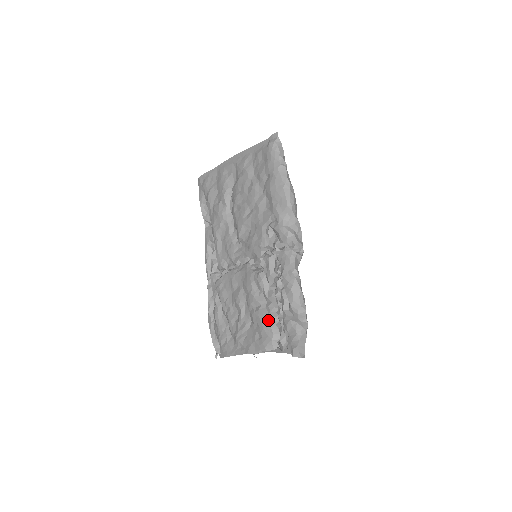
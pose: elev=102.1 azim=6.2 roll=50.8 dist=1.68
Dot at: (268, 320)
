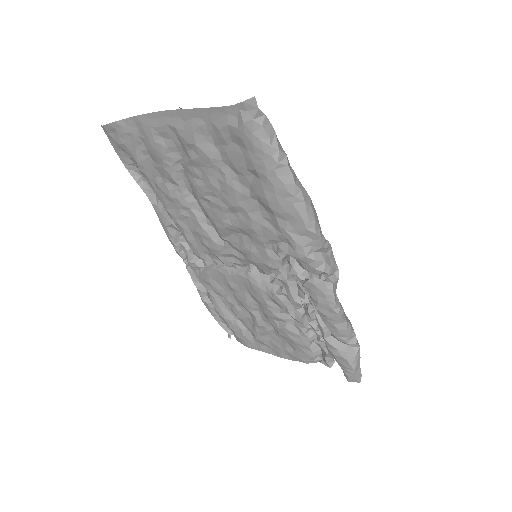
Dot at: (303, 341)
